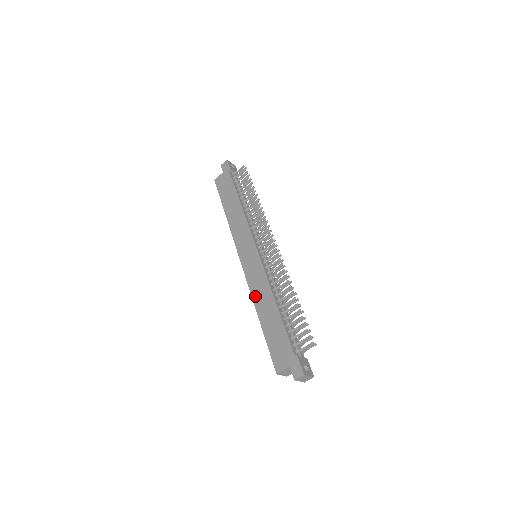
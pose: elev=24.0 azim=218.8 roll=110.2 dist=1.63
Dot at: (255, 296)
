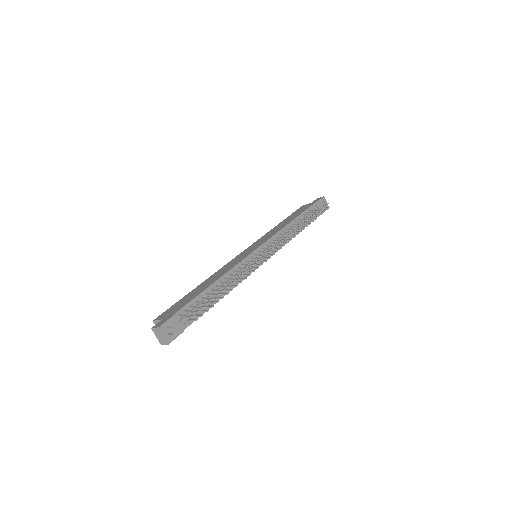
Dot at: (216, 273)
